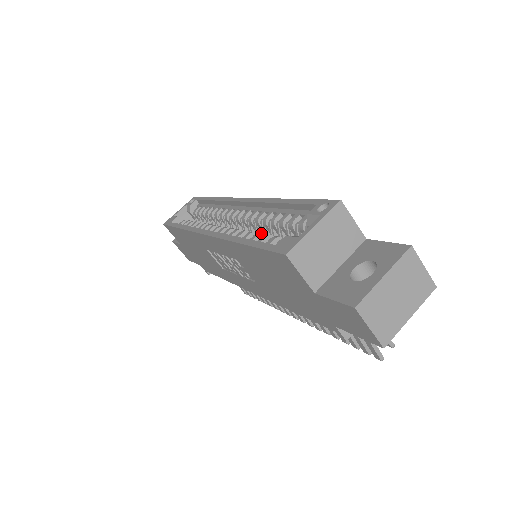
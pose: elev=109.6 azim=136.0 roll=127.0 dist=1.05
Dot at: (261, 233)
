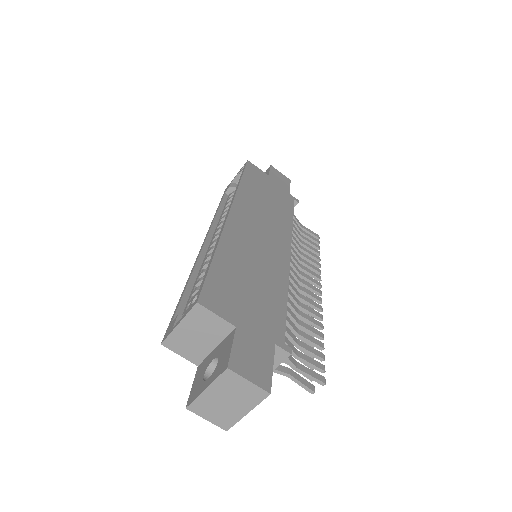
Dot at: occluded
